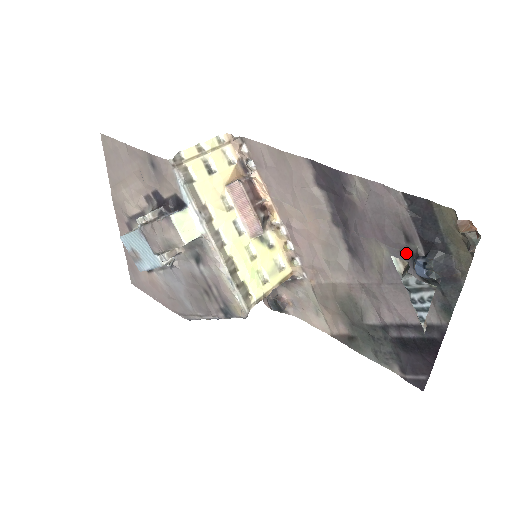
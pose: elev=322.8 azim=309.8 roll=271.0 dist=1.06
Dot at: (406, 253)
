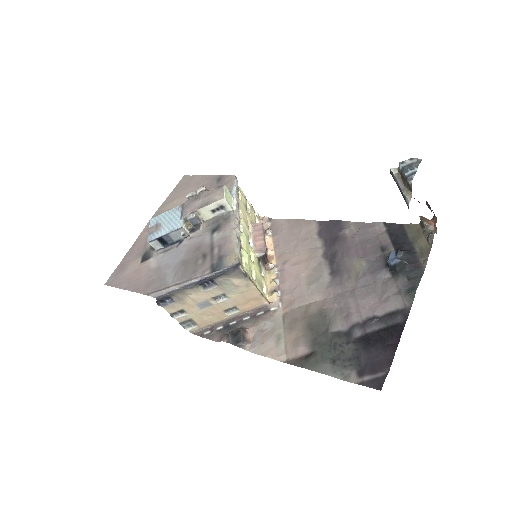
Dot at: (381, 259)
